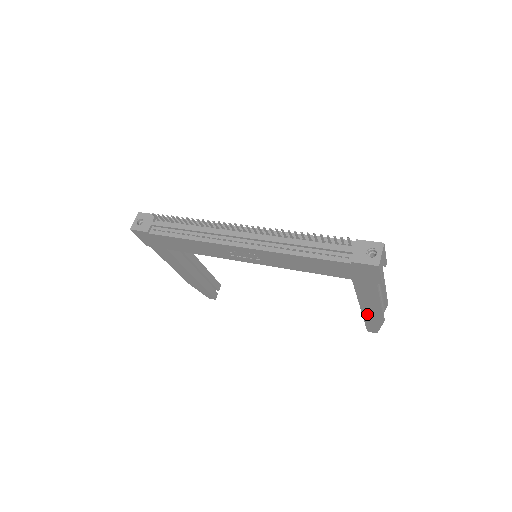
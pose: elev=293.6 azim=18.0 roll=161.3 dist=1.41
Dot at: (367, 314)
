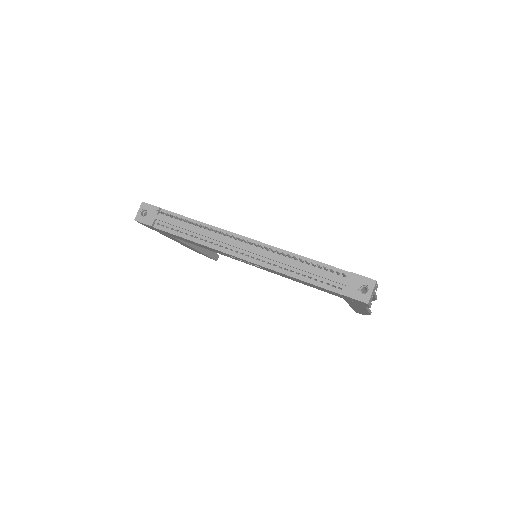
Dot at: (356, 309)
